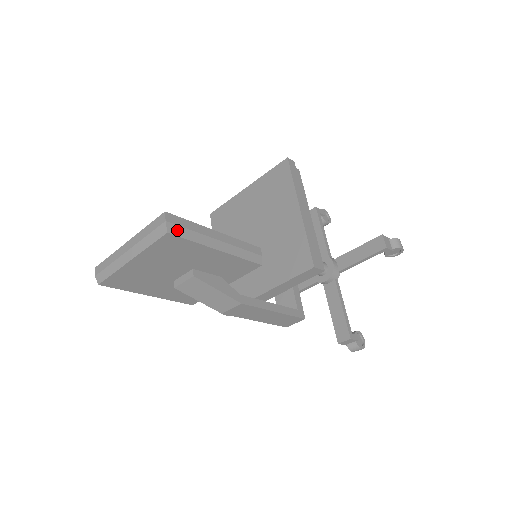
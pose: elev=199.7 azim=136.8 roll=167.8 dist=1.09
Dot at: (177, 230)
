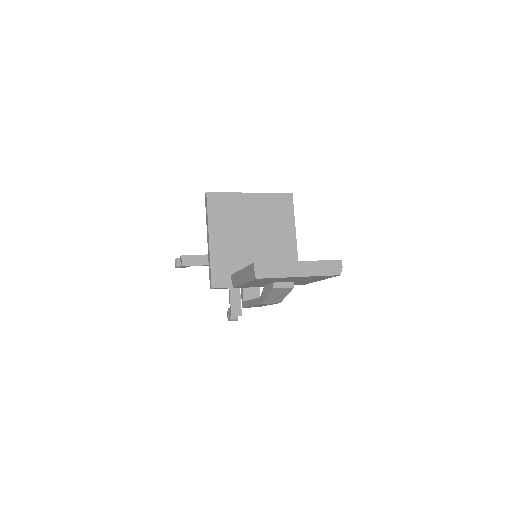
Dot at: occluded
